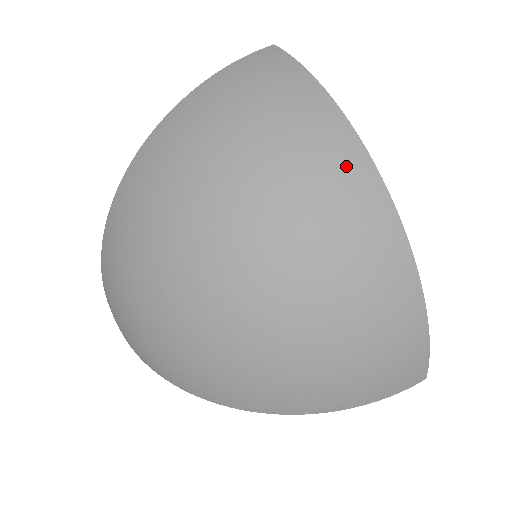
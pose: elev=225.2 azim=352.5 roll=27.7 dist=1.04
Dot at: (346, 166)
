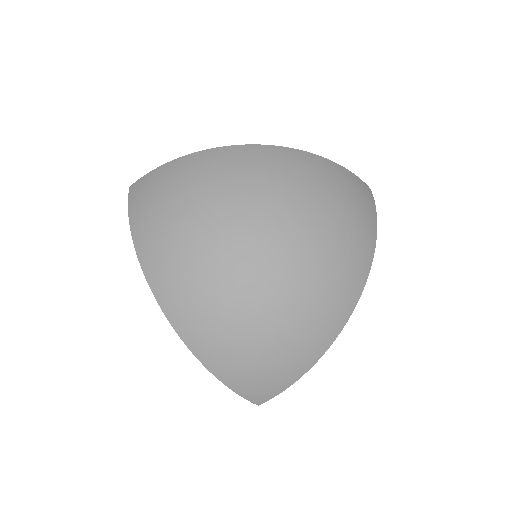
Dot at: (357, 272)
